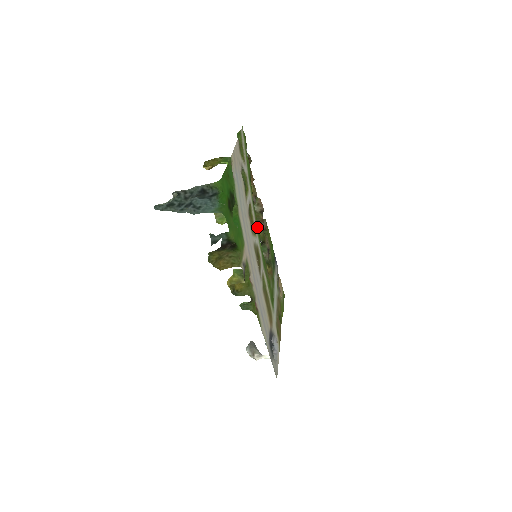
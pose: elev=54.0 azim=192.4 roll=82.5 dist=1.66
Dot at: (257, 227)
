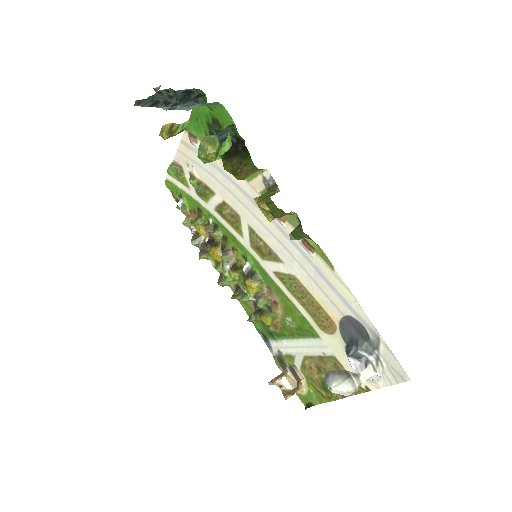
Dot at: (235, 242)
